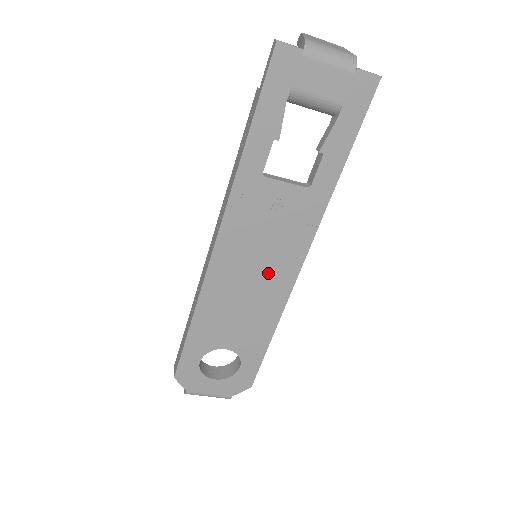
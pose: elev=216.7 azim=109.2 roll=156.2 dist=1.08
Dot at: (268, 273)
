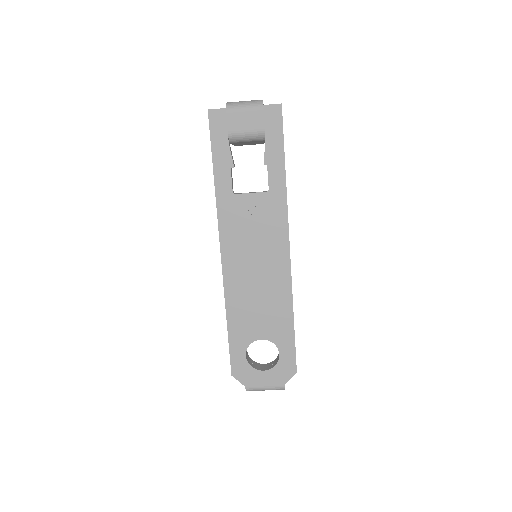
Dot at: (267, 265)
